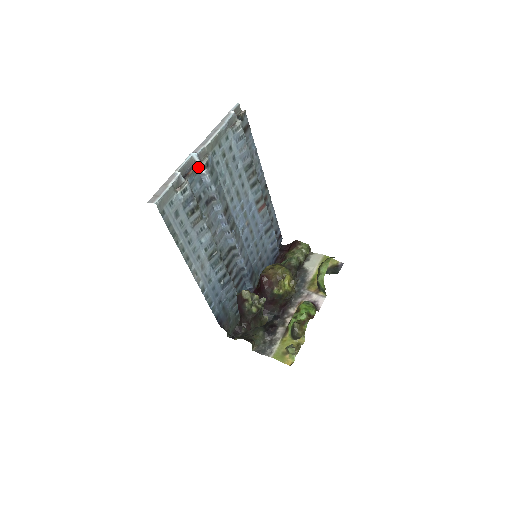
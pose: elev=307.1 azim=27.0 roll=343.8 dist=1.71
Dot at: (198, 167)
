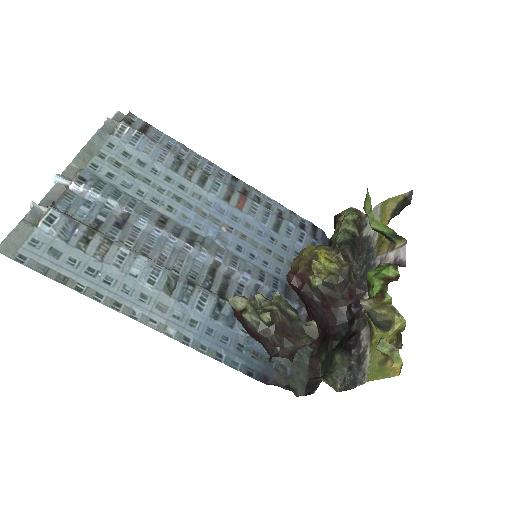
Dot at: (70, 188)
